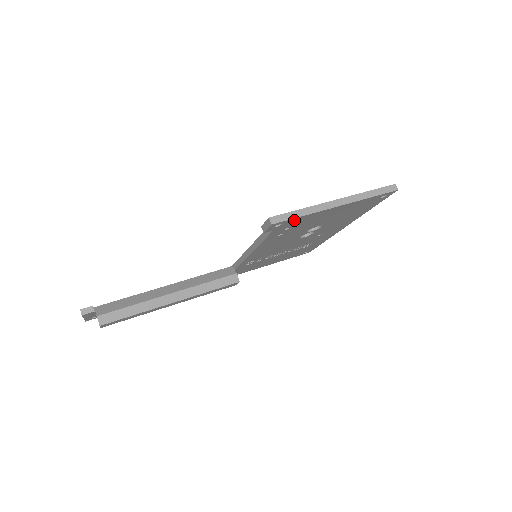
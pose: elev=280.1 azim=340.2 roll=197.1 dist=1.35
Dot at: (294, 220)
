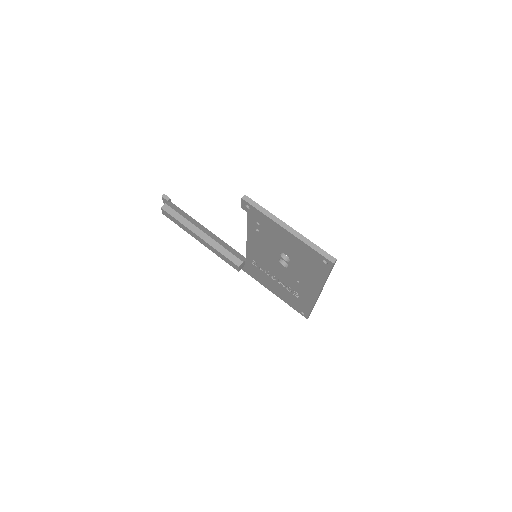
Dot at: (258, 212)
